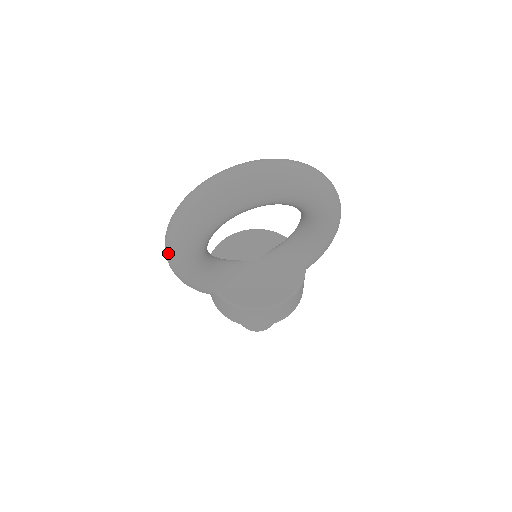
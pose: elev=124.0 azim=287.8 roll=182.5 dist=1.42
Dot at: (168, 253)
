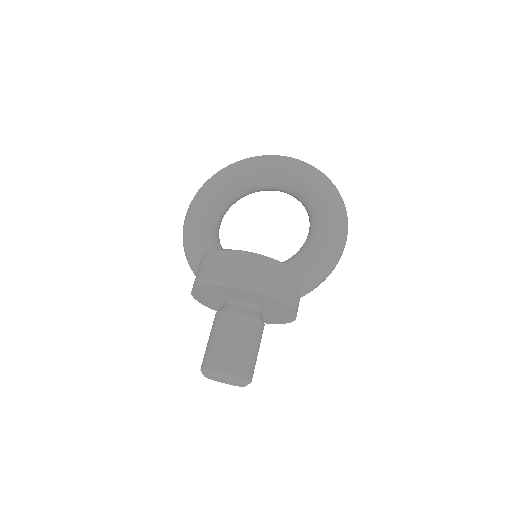
Dot at: occluded
